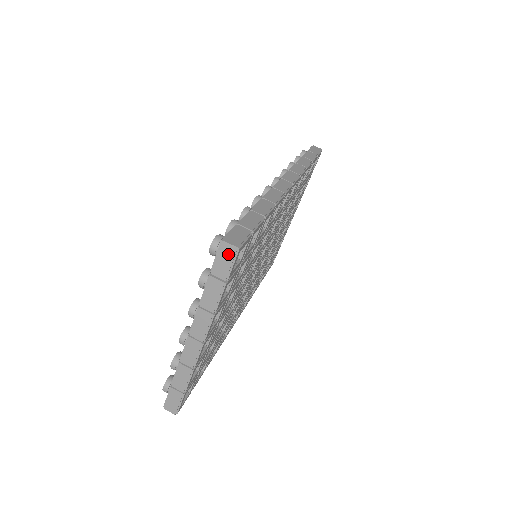
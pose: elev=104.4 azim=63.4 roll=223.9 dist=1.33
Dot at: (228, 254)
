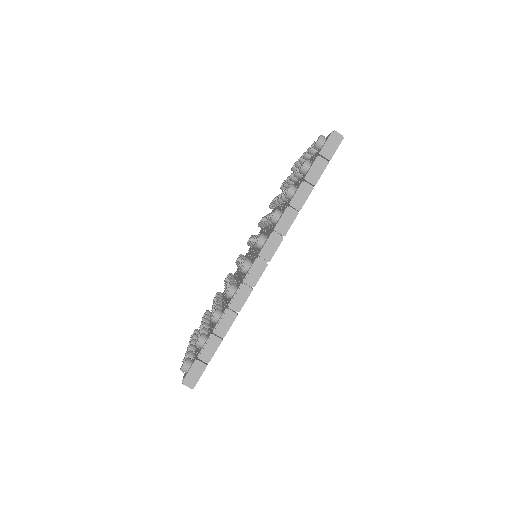
Dot at: occluded
